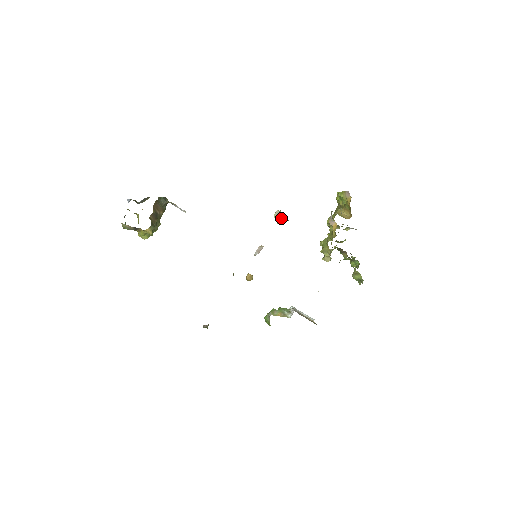
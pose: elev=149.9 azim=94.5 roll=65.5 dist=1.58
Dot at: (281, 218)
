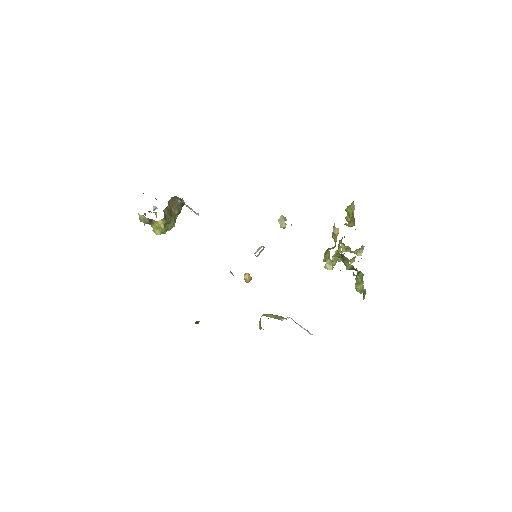
Dot at: (284, 222)
